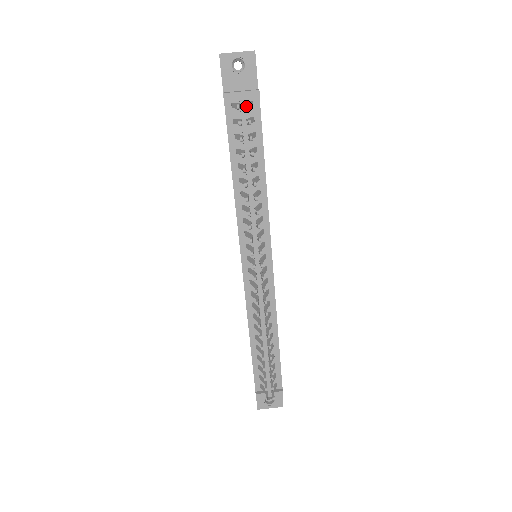
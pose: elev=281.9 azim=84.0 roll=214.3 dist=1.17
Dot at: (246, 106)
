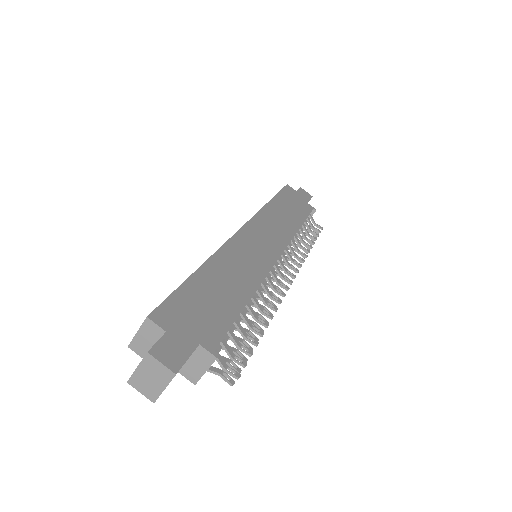
Dot at: (235, 376)
